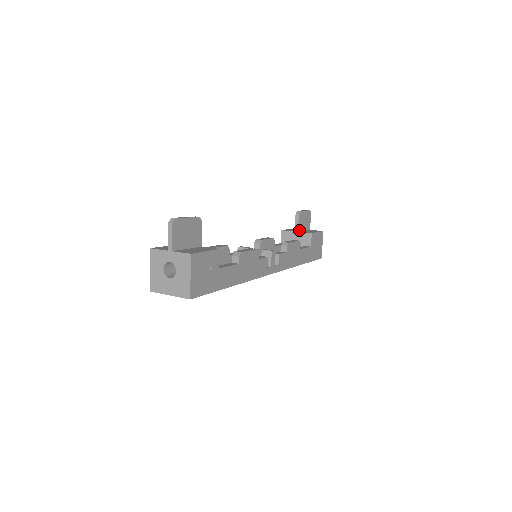
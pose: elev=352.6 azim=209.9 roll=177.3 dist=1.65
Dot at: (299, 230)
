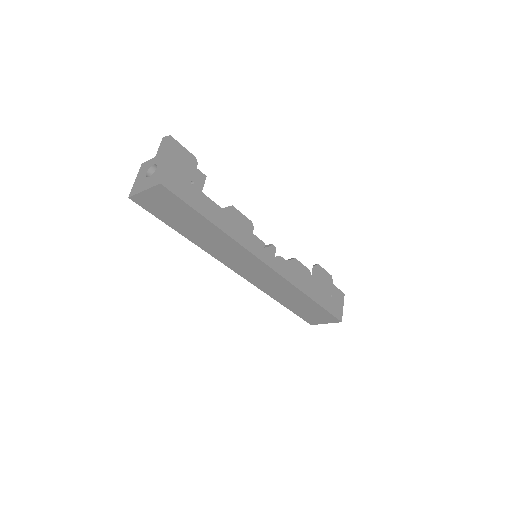
Dot at: occluded
